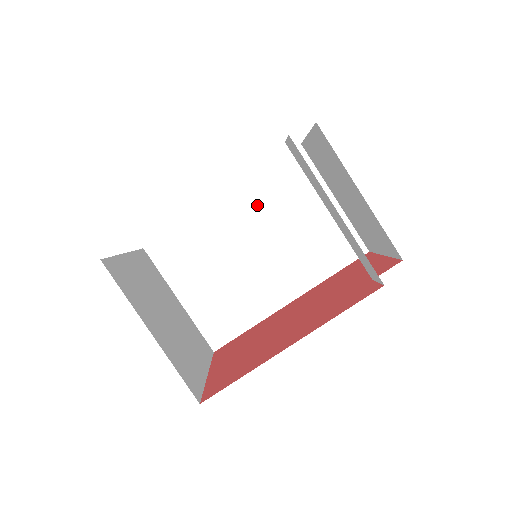
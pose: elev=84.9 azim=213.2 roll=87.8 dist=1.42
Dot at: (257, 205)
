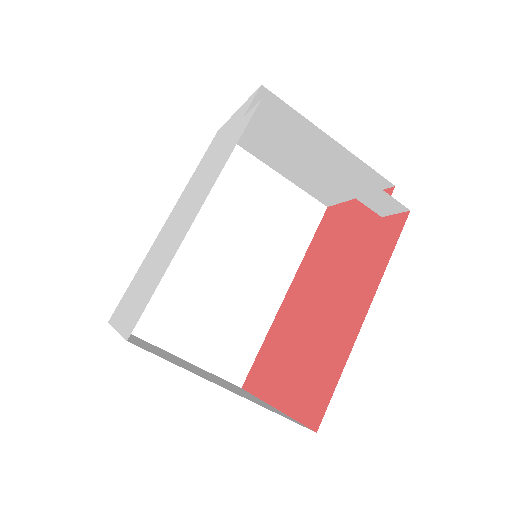
Dot at: (207, 212)
